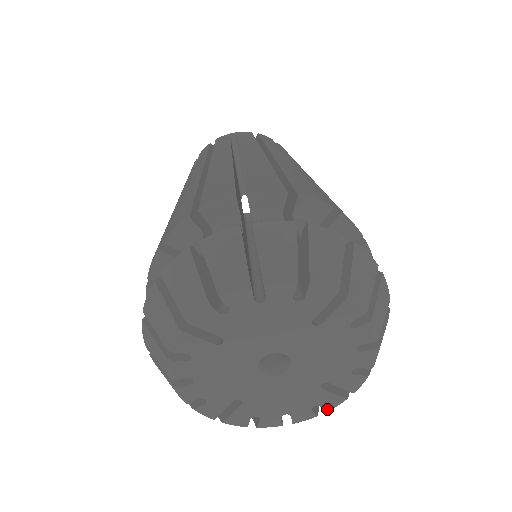
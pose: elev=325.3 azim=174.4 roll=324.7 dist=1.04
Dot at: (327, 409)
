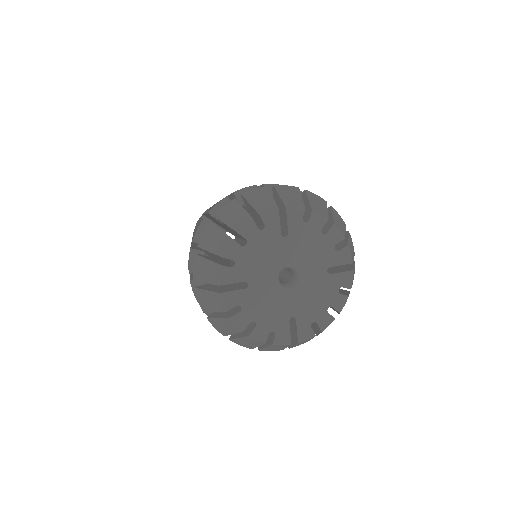
Dot at: (348, 286)
